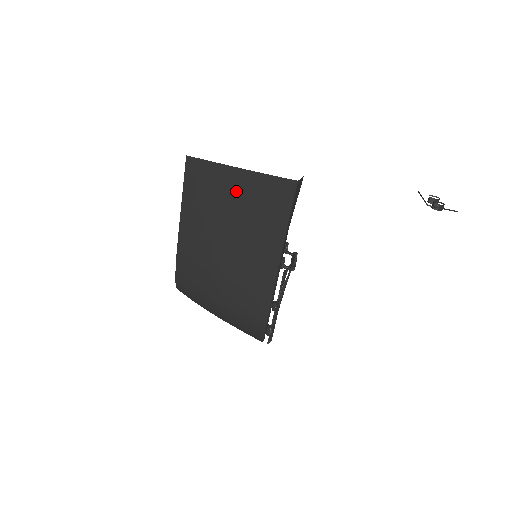
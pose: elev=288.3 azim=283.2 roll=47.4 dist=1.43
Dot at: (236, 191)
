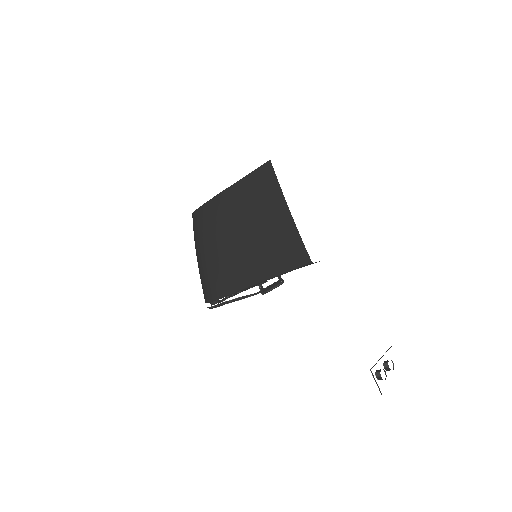
Dot at: (274, 219)
